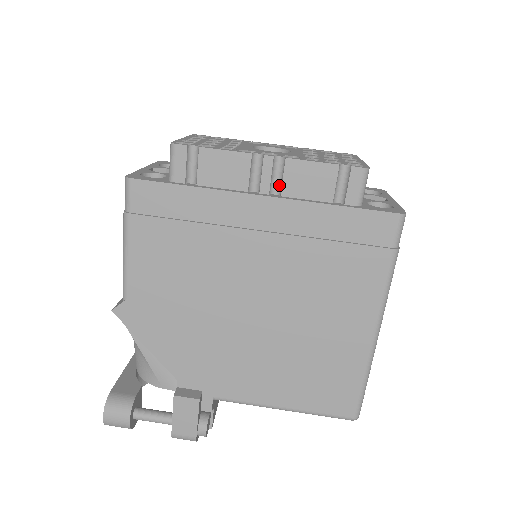
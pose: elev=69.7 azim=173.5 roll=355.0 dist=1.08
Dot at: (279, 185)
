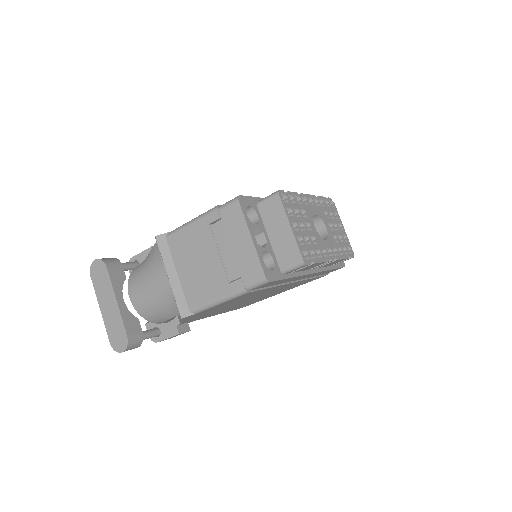
Dot at: occluded
